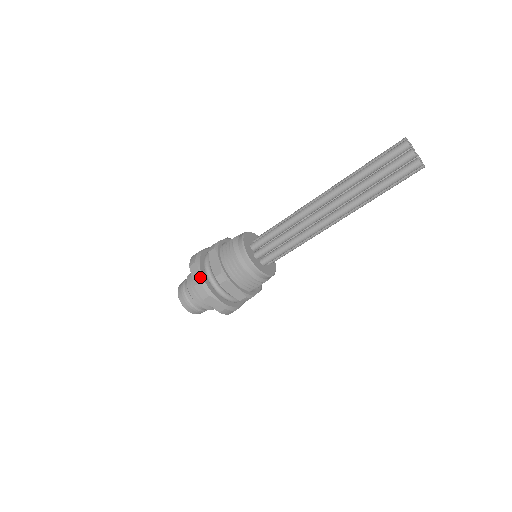
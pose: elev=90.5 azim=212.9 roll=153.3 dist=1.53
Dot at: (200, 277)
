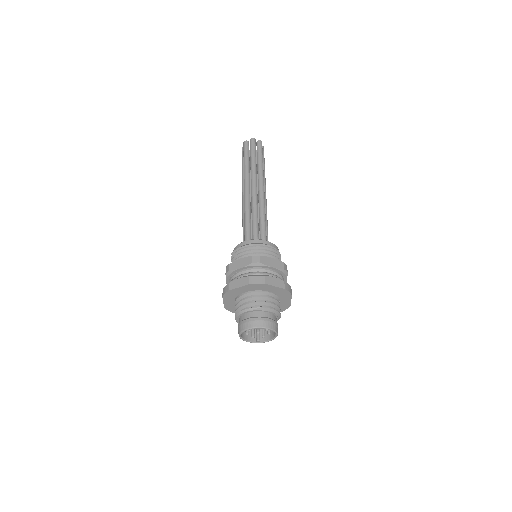
Dot at: (244, 277)
